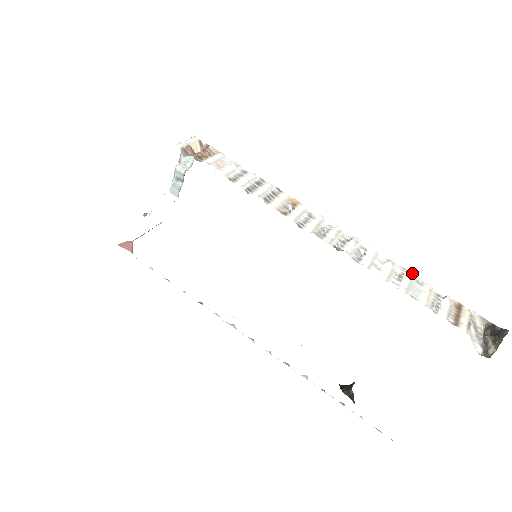
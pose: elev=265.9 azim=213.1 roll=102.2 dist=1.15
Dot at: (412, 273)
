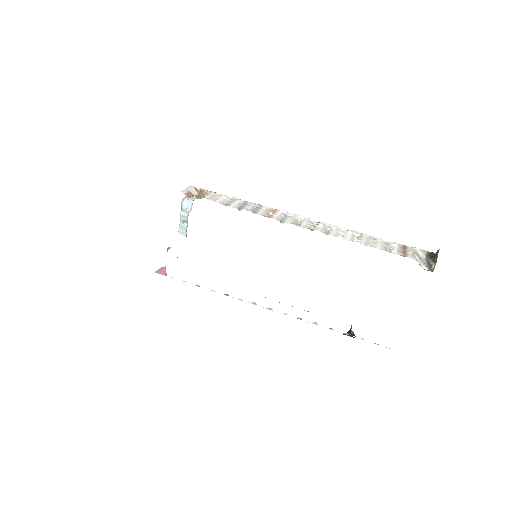
Dot at: (367, 235)
